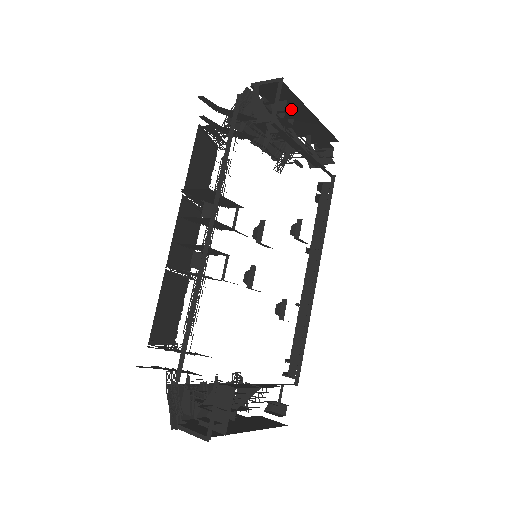
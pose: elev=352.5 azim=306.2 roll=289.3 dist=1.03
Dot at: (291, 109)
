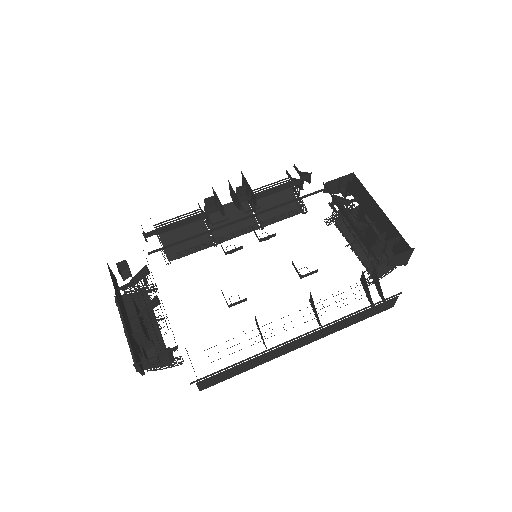
Dot at: (371, 209)
